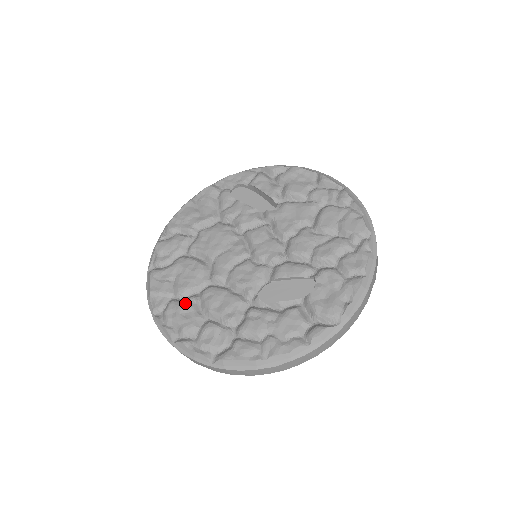
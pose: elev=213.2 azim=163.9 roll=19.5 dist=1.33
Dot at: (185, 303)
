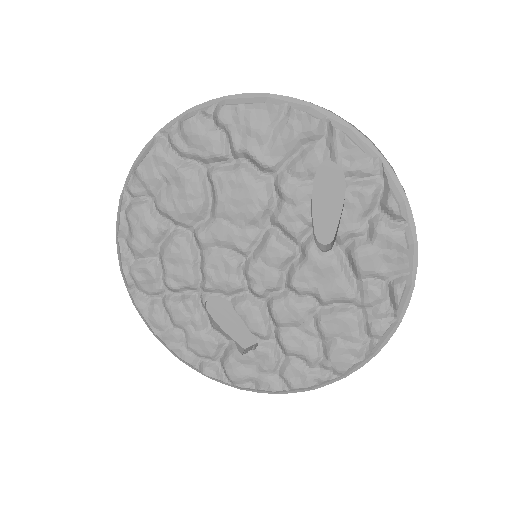
Dot at: (152, 225)
